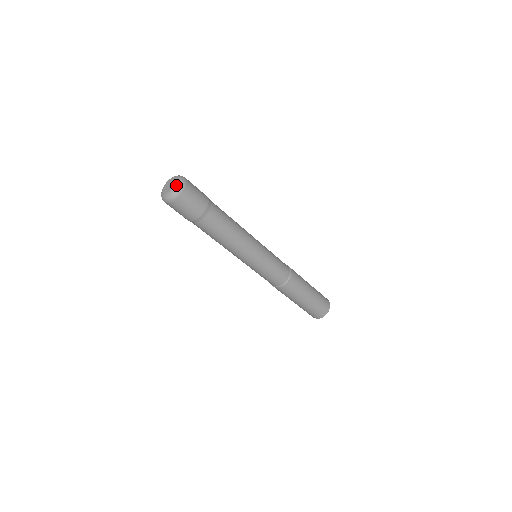
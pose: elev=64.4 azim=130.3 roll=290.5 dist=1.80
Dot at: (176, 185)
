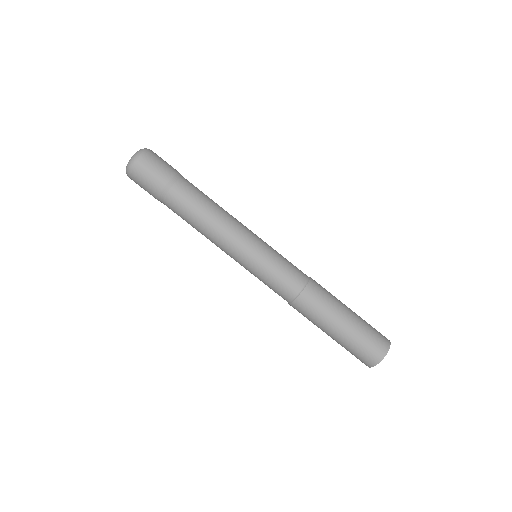
Dot at: occluded
